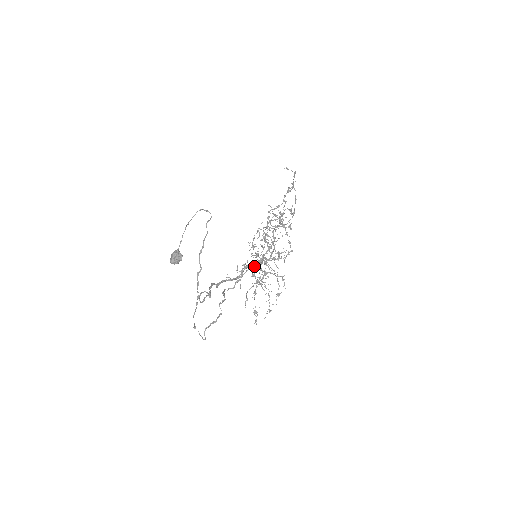
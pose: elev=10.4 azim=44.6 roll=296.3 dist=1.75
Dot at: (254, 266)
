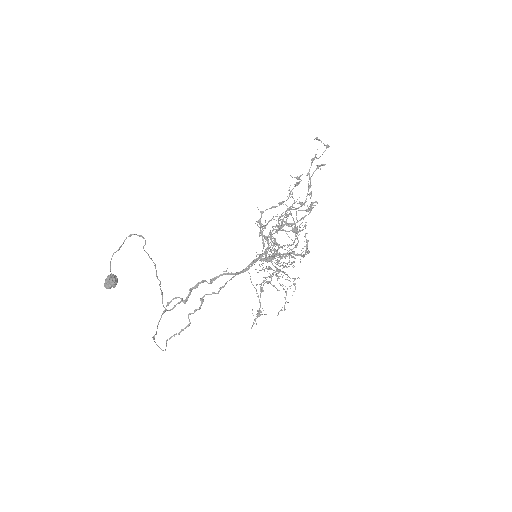
Dot at: (264, 260)
